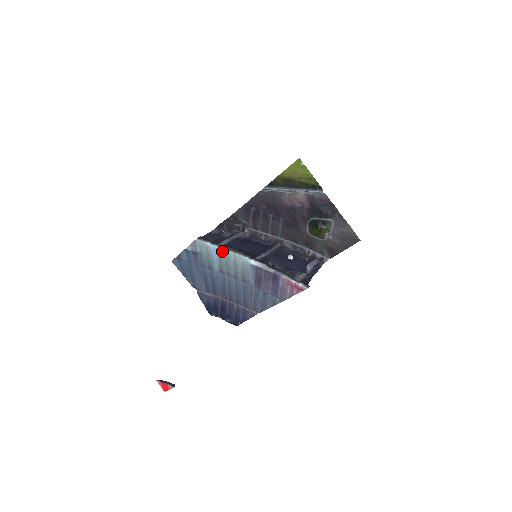
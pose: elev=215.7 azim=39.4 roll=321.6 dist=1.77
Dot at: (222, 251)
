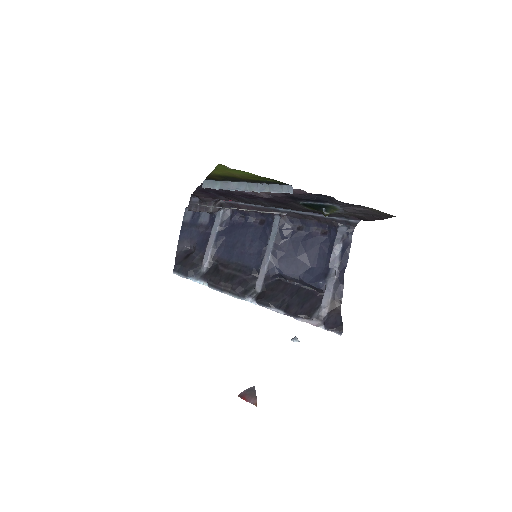
Dot at: occluded
